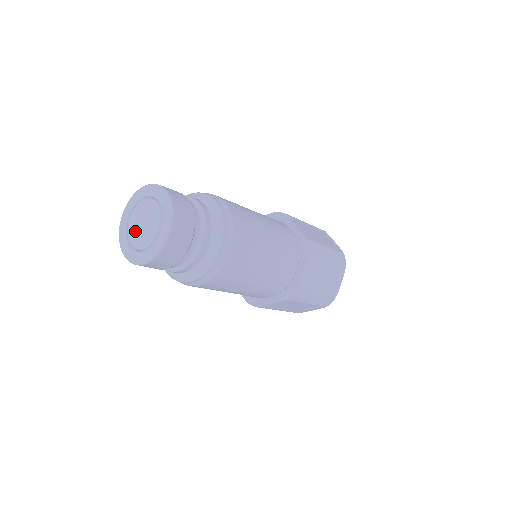
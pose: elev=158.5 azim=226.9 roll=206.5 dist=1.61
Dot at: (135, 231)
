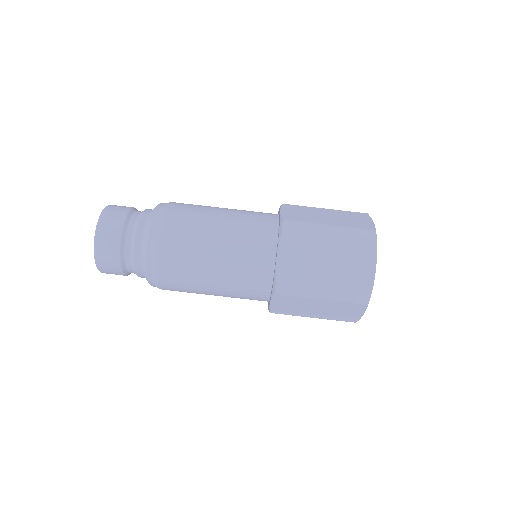
Dot at: occluded
